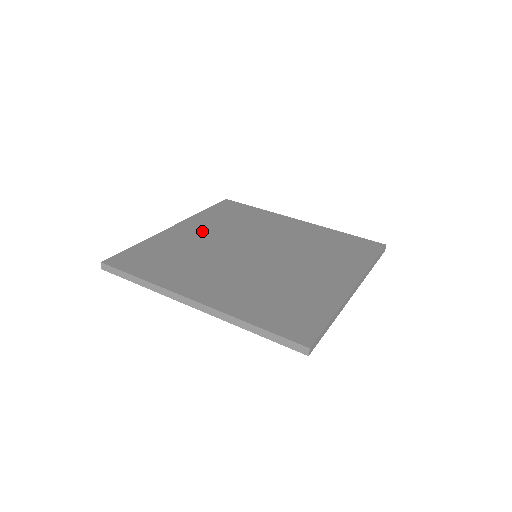
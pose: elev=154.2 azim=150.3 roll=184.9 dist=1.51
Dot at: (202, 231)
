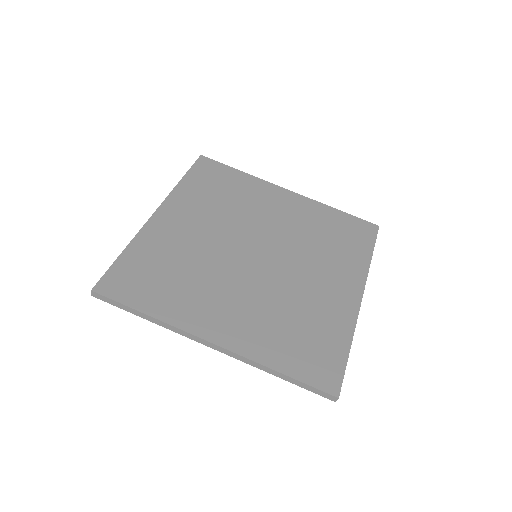
Dot at: (190, 220)
